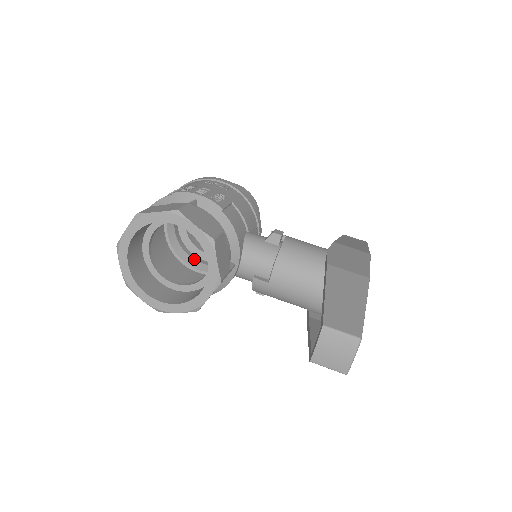
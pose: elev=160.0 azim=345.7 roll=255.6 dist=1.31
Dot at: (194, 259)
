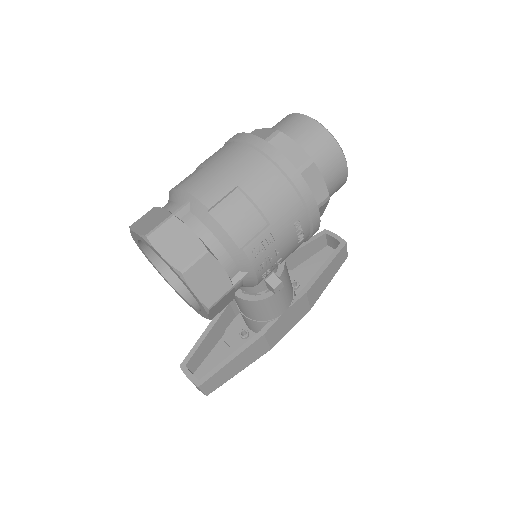
Dot at: occluded
